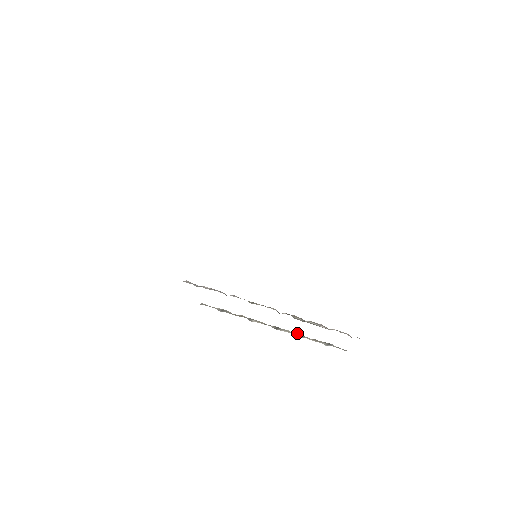
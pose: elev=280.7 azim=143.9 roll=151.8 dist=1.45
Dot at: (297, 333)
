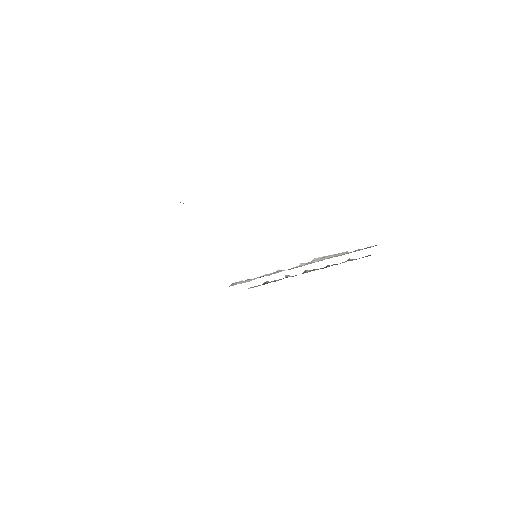
Dot at: occluded
